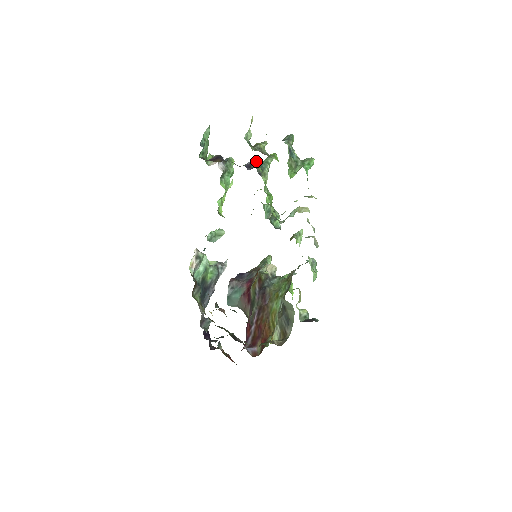
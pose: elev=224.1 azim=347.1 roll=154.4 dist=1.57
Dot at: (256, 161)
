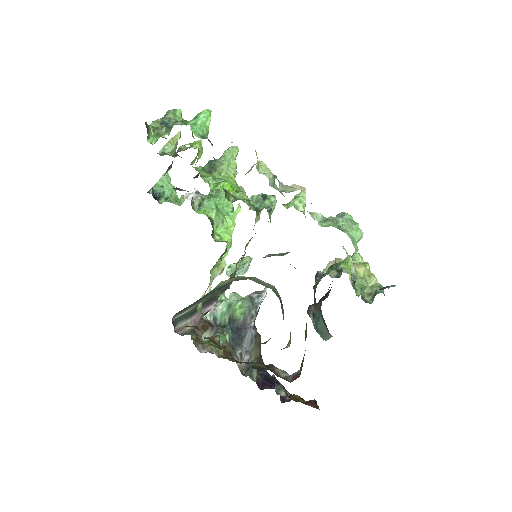
Dot at: (205, 165)
